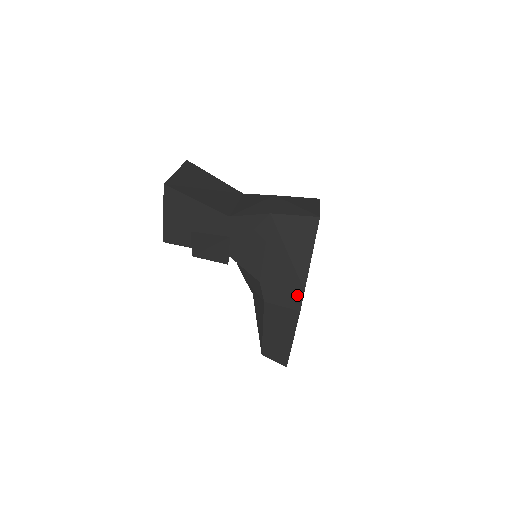
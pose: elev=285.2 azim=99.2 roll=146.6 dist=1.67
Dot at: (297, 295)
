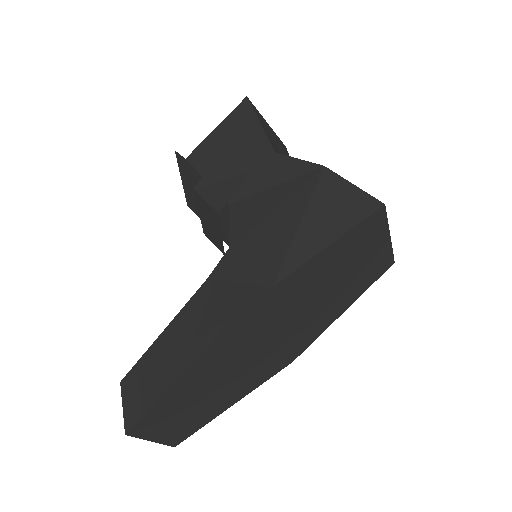
Dot at: (257, 288)
